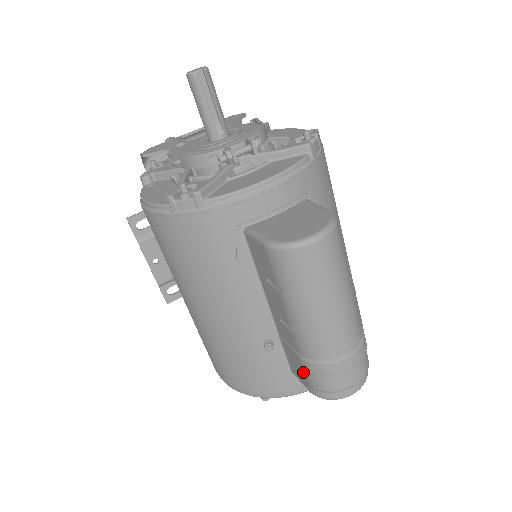
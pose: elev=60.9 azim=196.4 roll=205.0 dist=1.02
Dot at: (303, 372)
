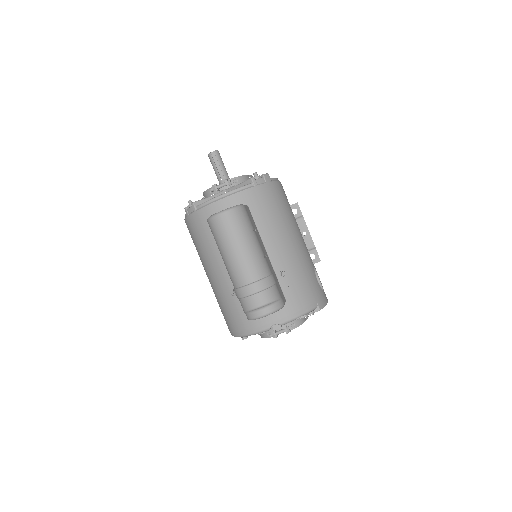
Dot at: occluded
